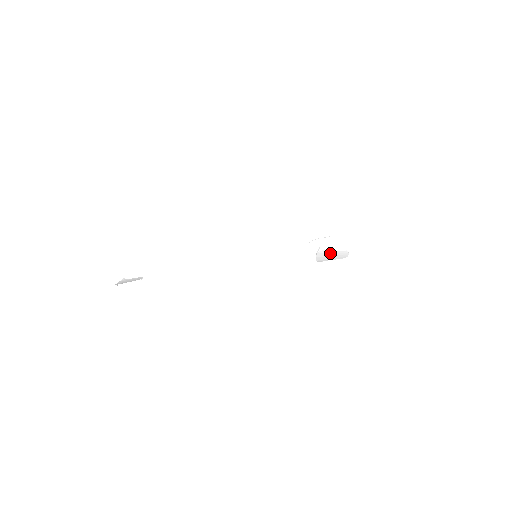
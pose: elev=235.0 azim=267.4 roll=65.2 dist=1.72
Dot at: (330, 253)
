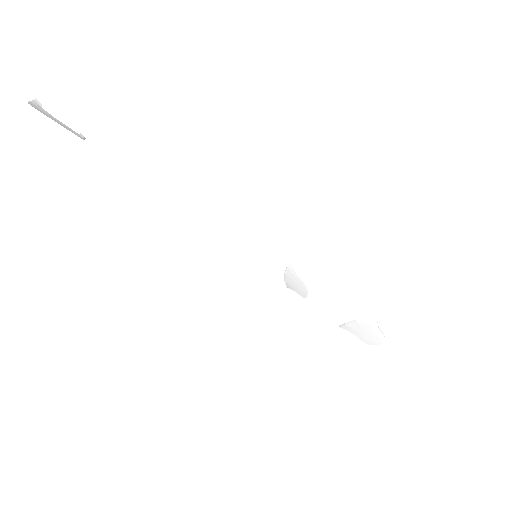
Dot at: (372, 329)
